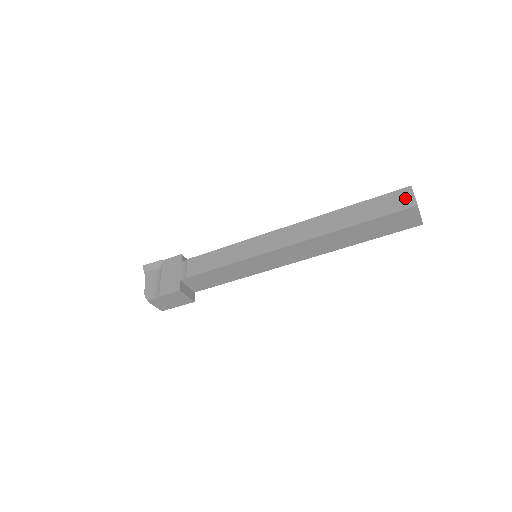
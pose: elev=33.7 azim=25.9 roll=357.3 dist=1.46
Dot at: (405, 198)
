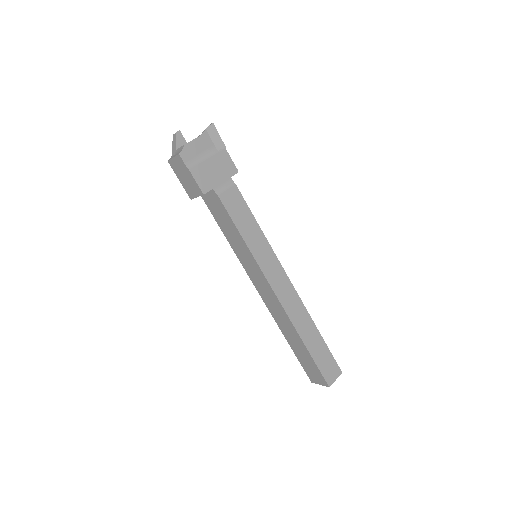
Dot at: (333, 374)
